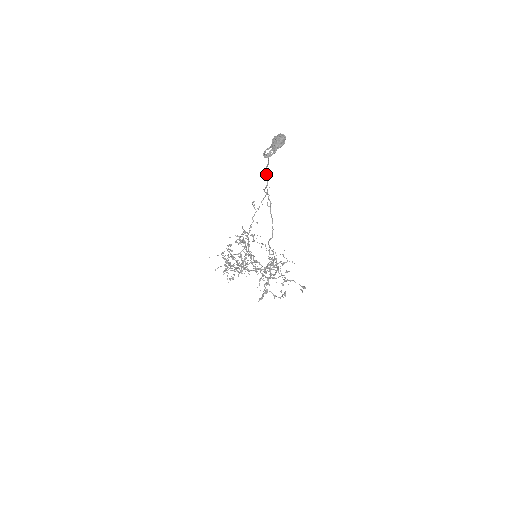
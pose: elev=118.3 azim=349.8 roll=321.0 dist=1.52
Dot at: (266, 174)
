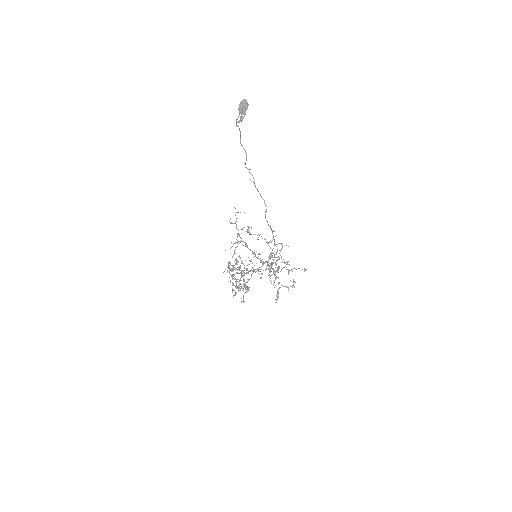
Dot at: occluded
